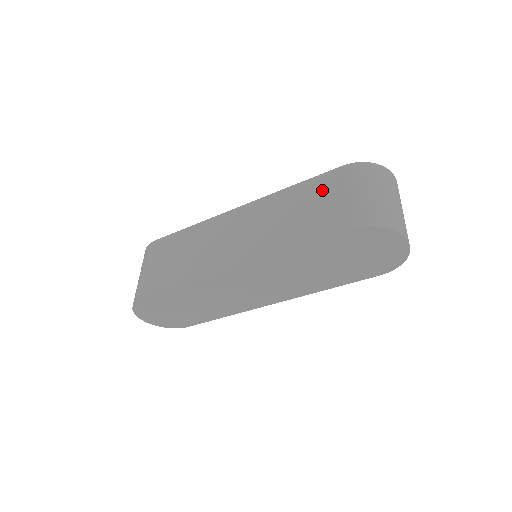
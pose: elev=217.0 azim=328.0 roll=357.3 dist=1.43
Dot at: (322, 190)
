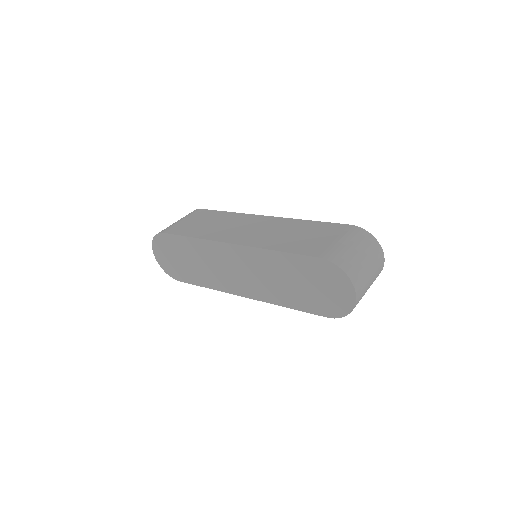
Dot at: (325, 231)
